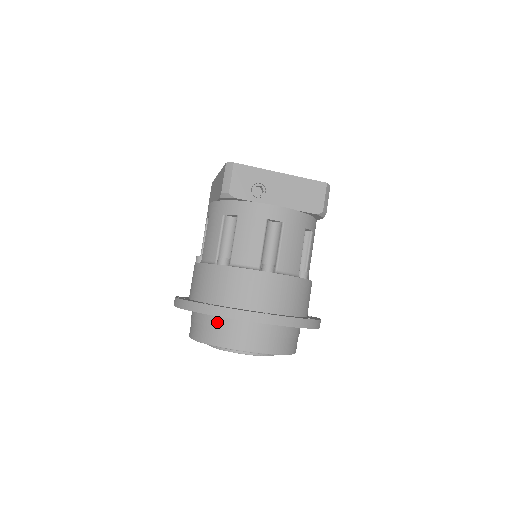
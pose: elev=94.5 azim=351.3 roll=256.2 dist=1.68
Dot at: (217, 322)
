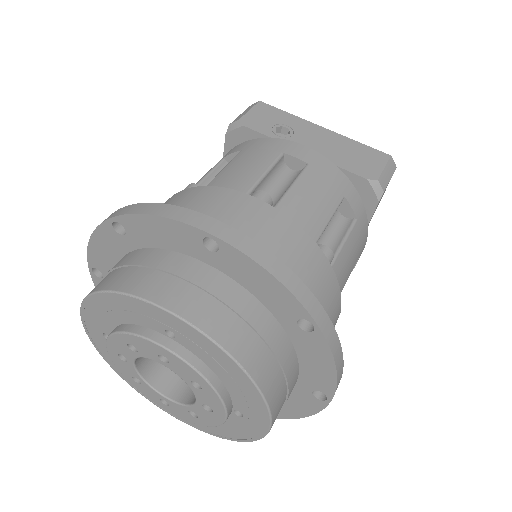
Dot at: (132, 257)
